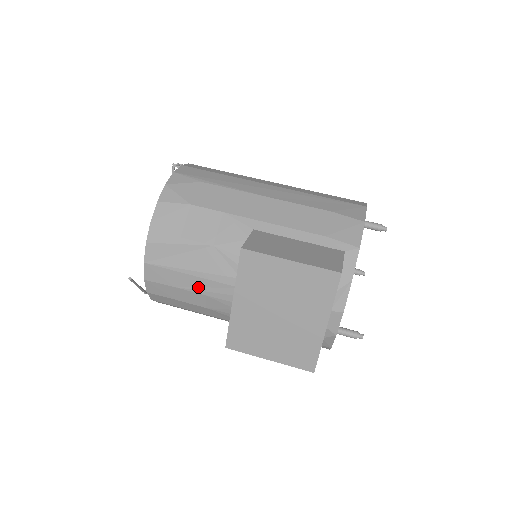
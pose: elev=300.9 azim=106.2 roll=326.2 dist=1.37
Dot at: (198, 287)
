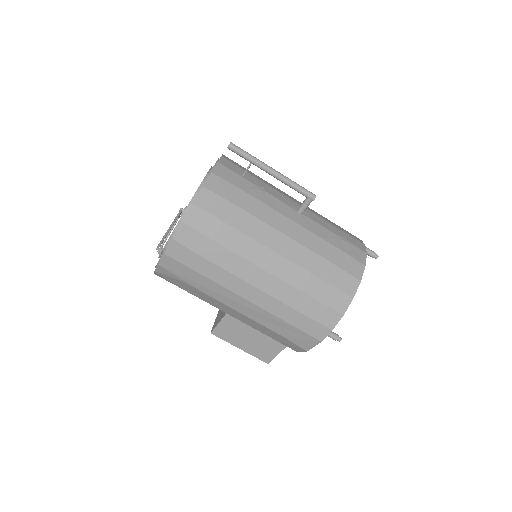
Dot at: occluded
